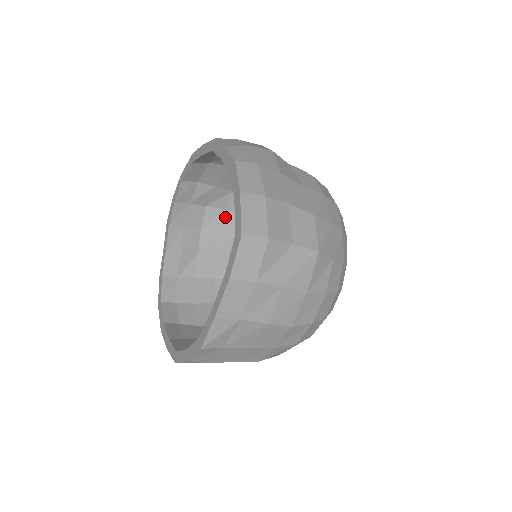
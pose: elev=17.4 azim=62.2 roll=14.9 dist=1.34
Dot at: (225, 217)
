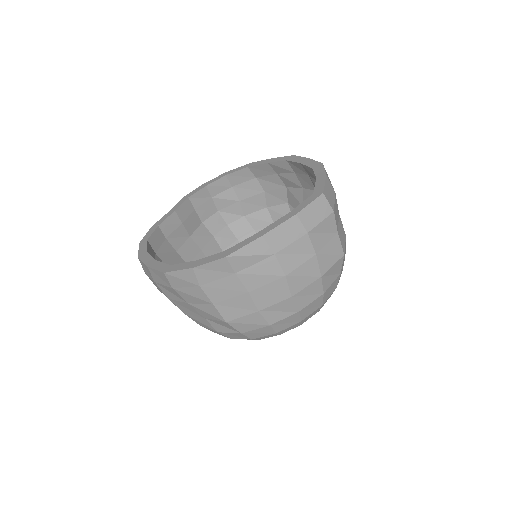
Dot at: (223, 230)
